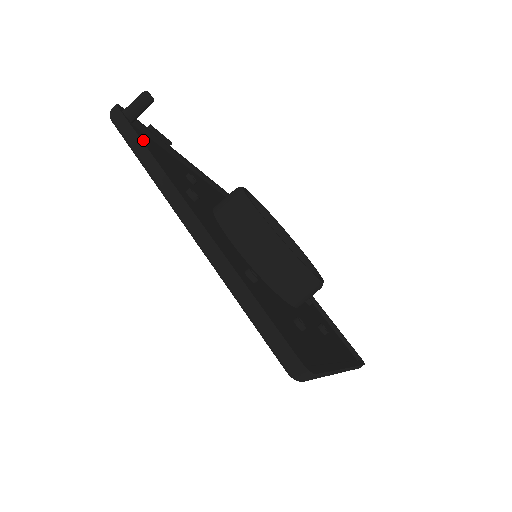
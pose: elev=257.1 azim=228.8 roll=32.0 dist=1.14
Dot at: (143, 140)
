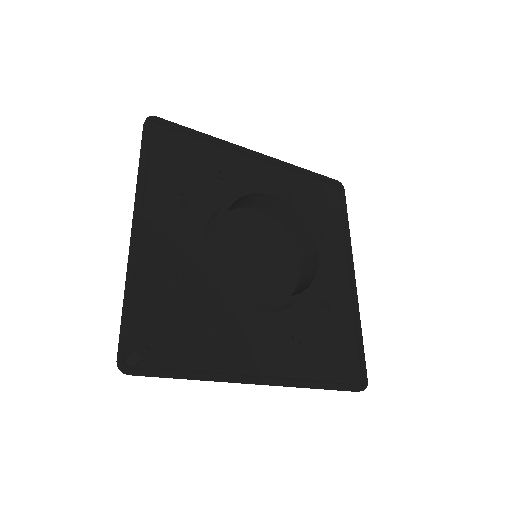
Dot at: (176, 372)
